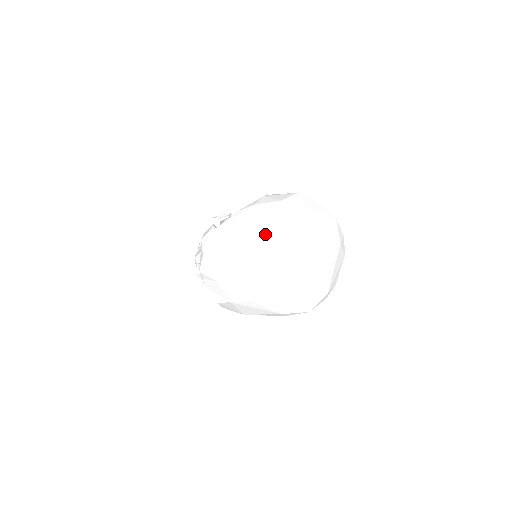
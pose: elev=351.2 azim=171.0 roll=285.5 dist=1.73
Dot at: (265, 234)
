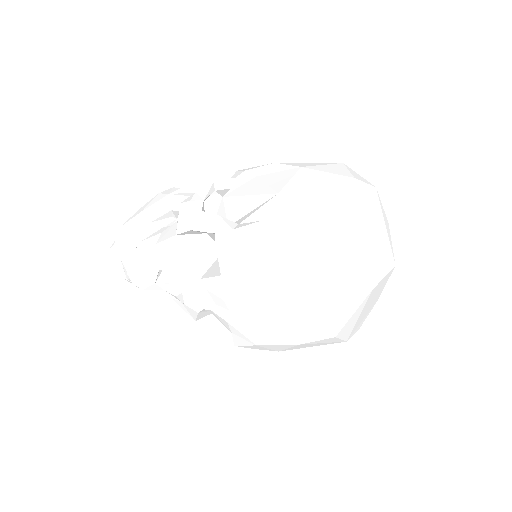
Dot at: (354, 232)
